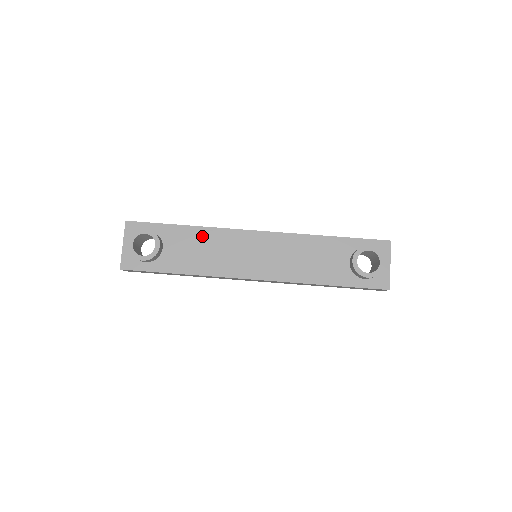
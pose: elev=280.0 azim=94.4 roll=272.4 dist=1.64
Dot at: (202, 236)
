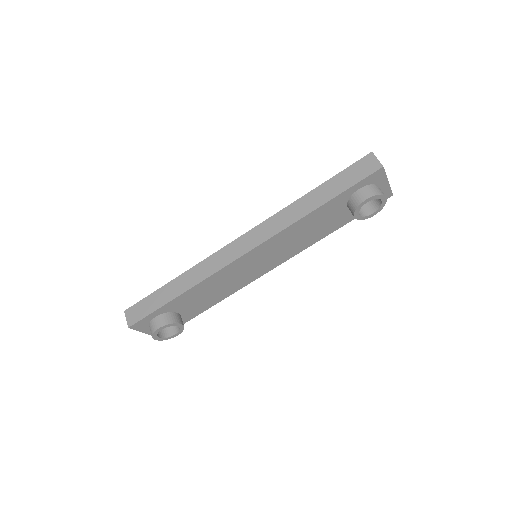
Dot at: (202, 288)
